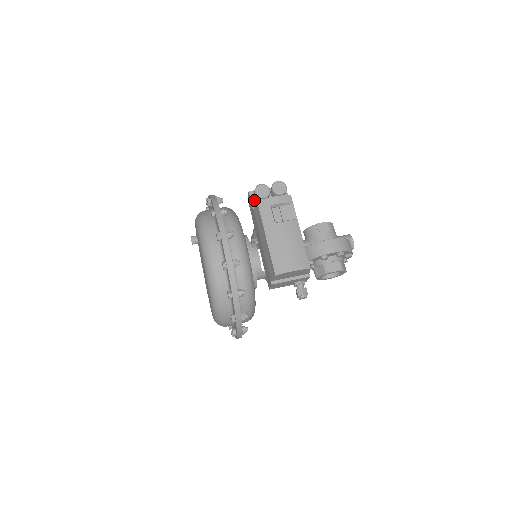
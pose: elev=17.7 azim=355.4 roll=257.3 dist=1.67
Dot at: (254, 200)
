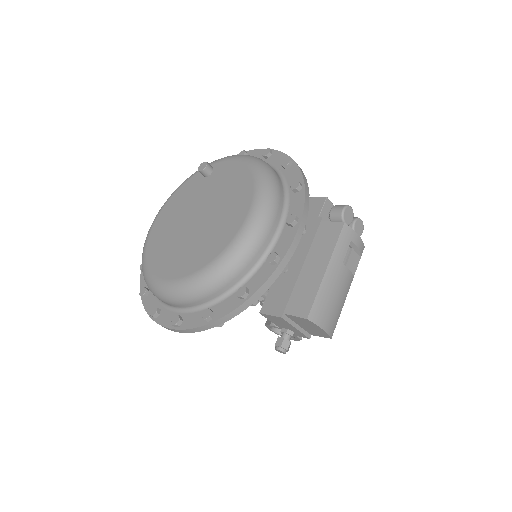
Dot at: (325, 211)
